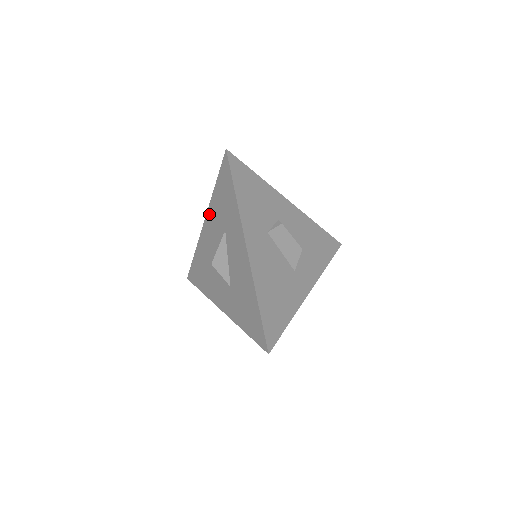
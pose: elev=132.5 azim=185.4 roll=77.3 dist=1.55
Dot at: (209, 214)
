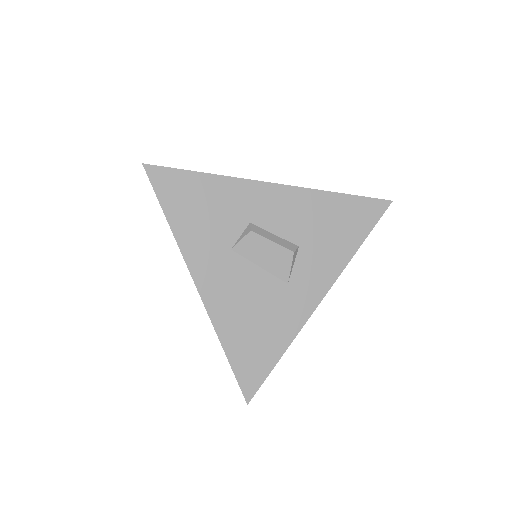
Dot at: occluded
